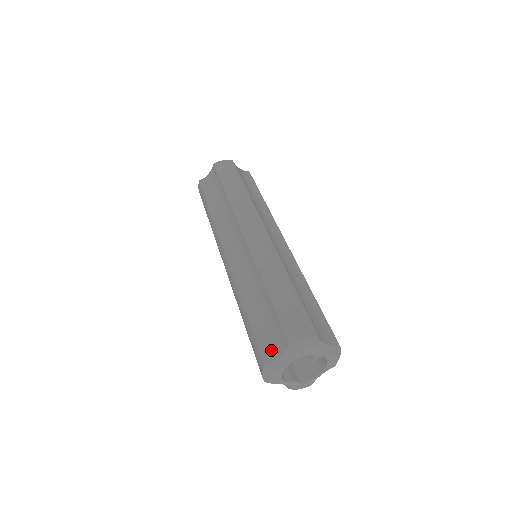
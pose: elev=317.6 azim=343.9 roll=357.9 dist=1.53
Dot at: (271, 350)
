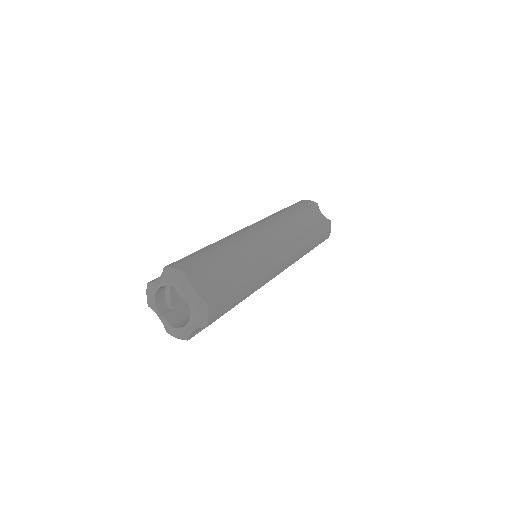
Dot at: occluded
